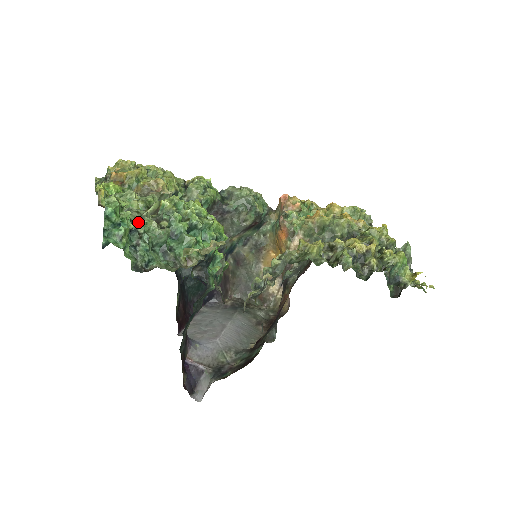
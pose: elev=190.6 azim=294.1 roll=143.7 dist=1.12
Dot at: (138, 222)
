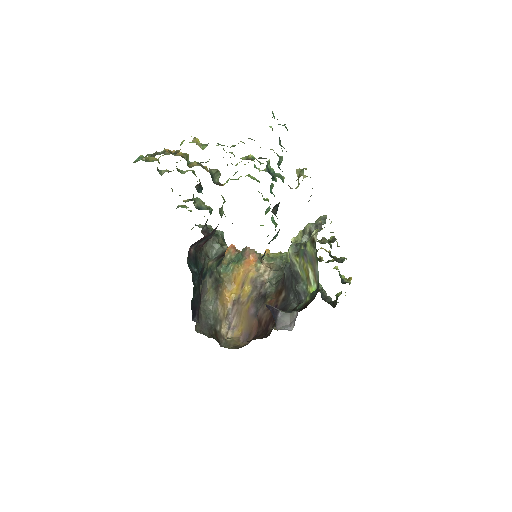
Dot at: occluded
